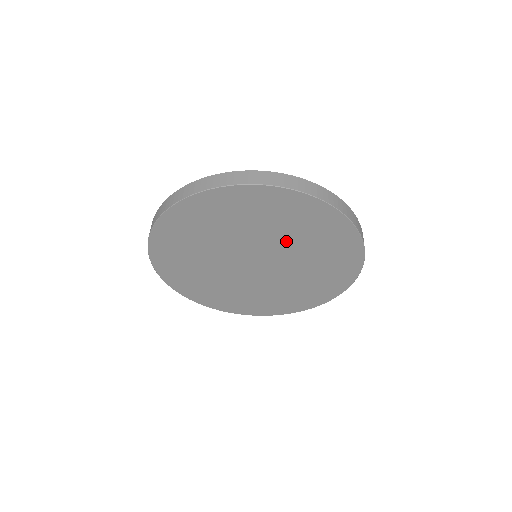
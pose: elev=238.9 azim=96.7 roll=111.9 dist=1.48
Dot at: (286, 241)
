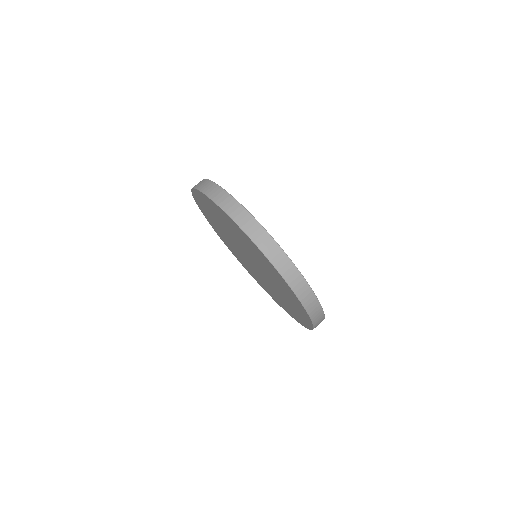
Dot at: (270, 276)
